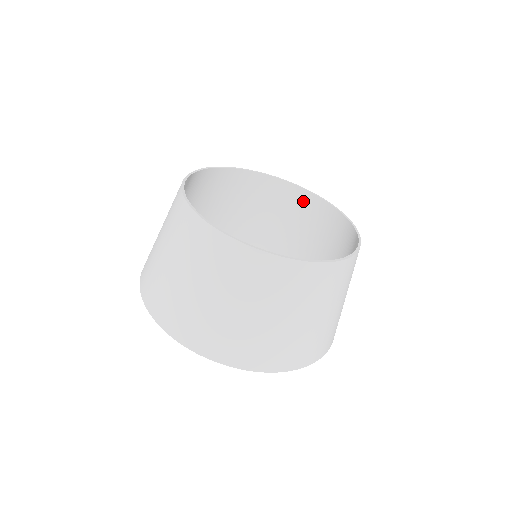
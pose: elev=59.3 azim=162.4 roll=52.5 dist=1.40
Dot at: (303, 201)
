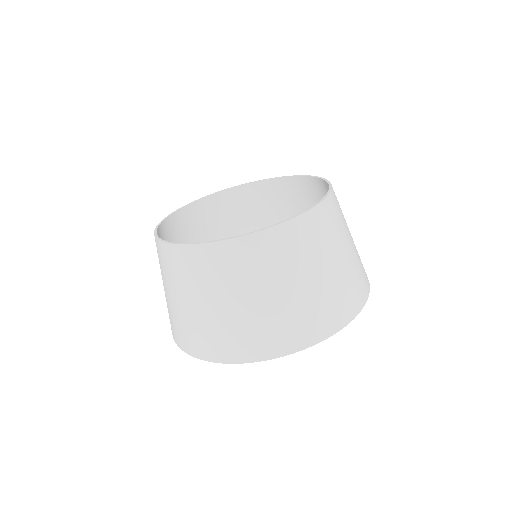
Dot at: (261, 192)
